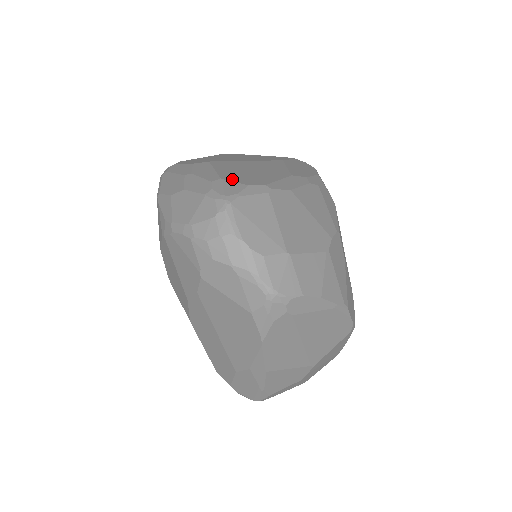
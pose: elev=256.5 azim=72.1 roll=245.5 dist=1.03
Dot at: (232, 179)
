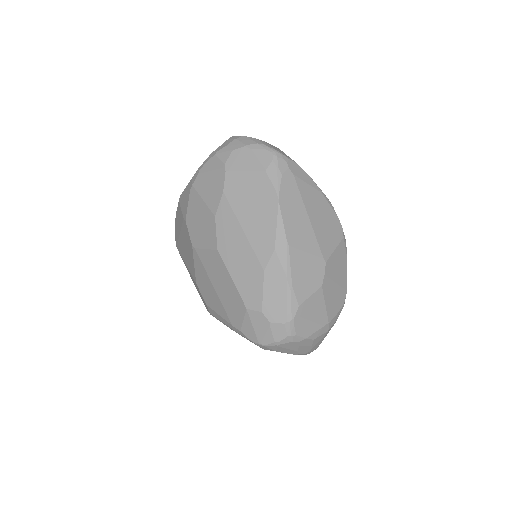
Dot at: occluded
